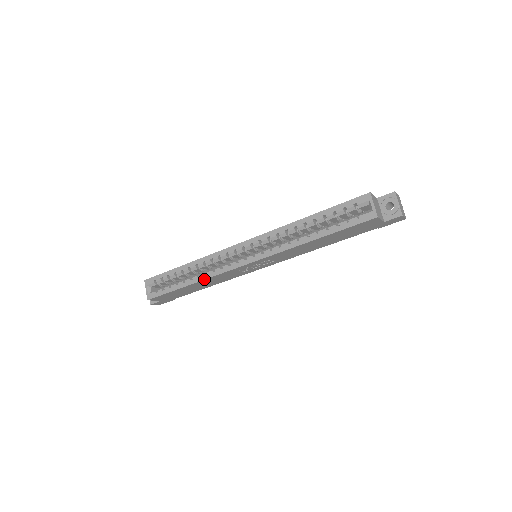
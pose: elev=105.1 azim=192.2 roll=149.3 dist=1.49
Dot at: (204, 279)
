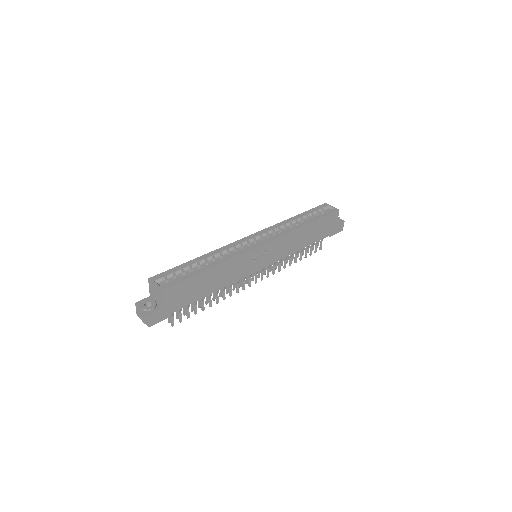
Dot at: (227, 260)
